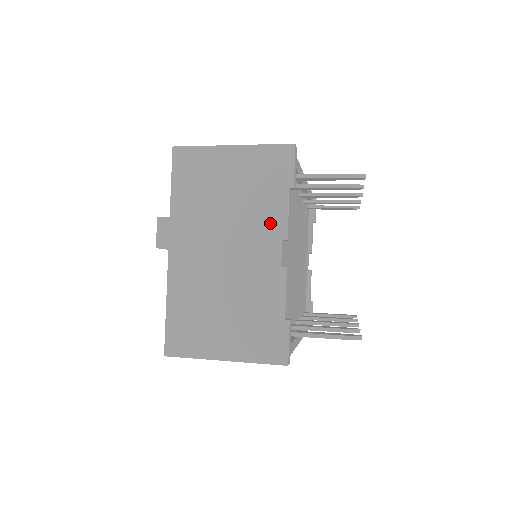
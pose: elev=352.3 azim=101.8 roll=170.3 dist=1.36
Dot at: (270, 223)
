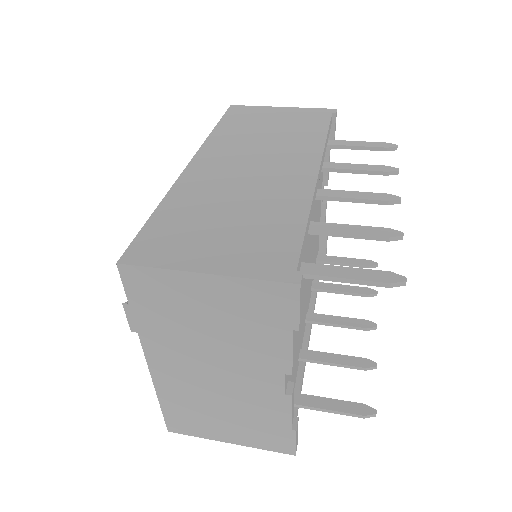
Dot at: (269, 358)
